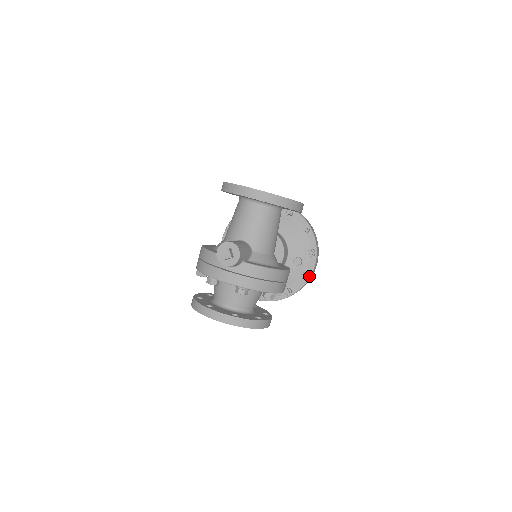
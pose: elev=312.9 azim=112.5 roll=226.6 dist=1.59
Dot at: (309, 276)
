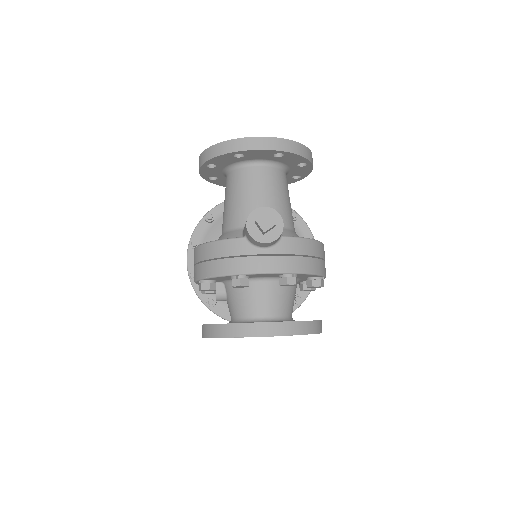
Dot at: occluded
